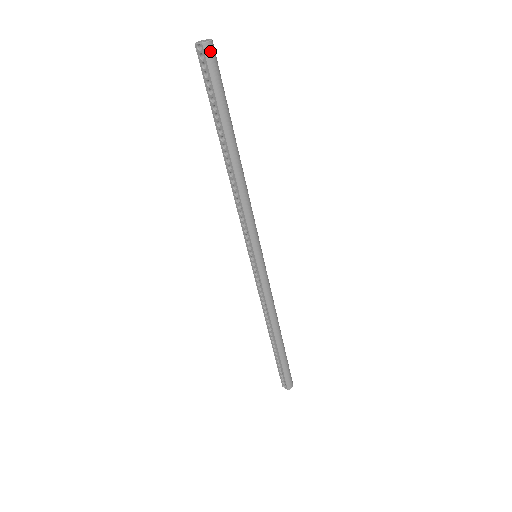
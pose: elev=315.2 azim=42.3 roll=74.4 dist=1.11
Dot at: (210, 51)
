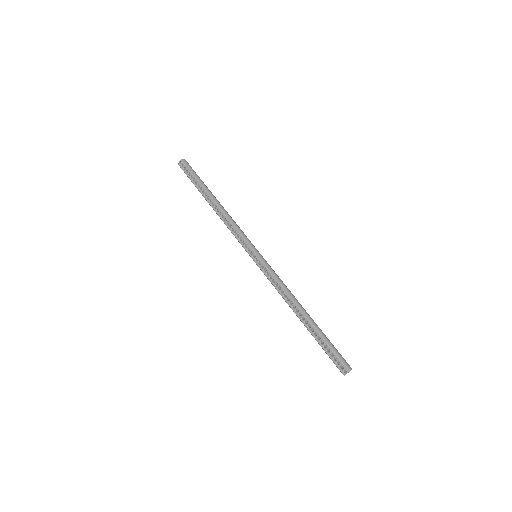
Dot at: (185, 161)
